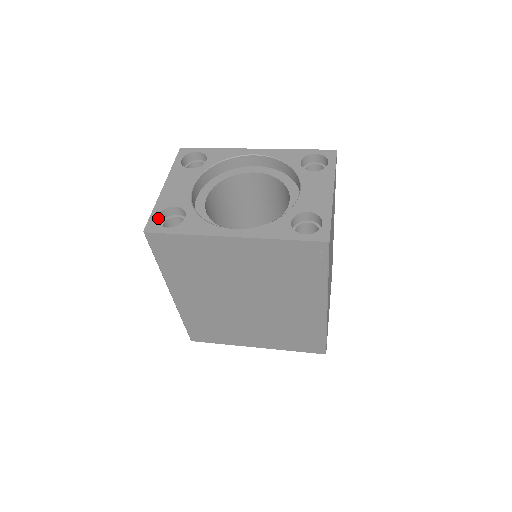
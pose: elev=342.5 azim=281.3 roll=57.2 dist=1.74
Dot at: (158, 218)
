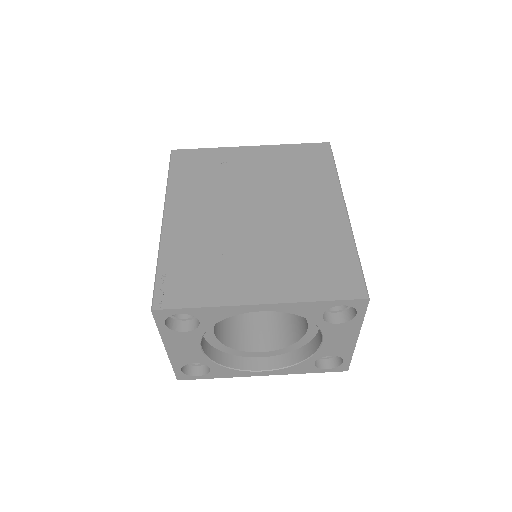
Dot at: occluded
